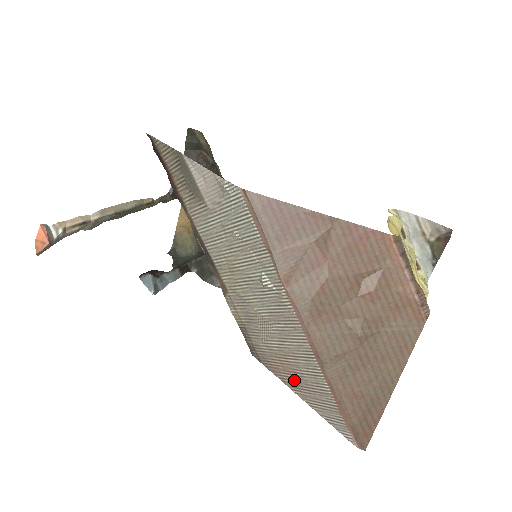
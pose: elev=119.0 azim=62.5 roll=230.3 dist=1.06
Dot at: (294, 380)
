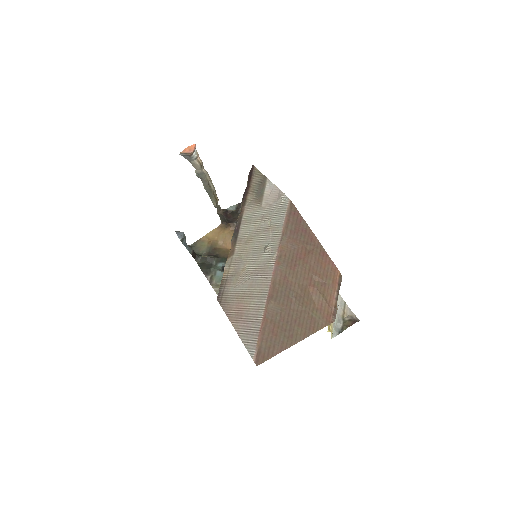
Dot at: (239, 314)
